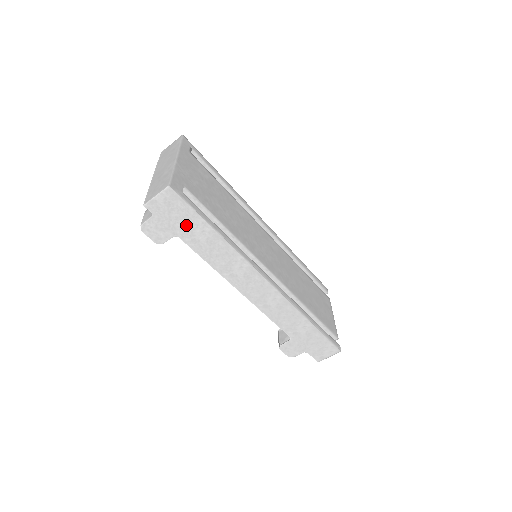
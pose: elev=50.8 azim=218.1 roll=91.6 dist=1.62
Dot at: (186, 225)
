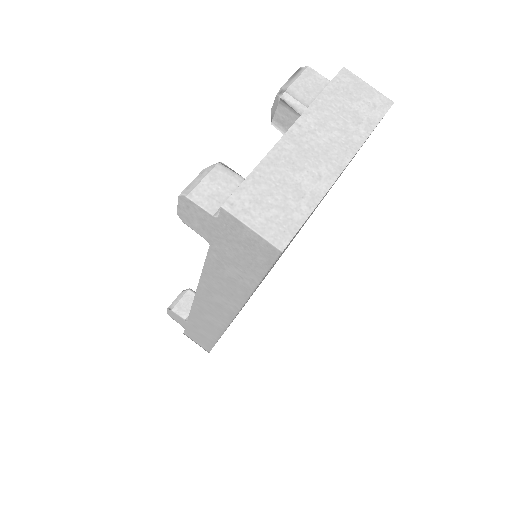
Dot at: (235, 259)
